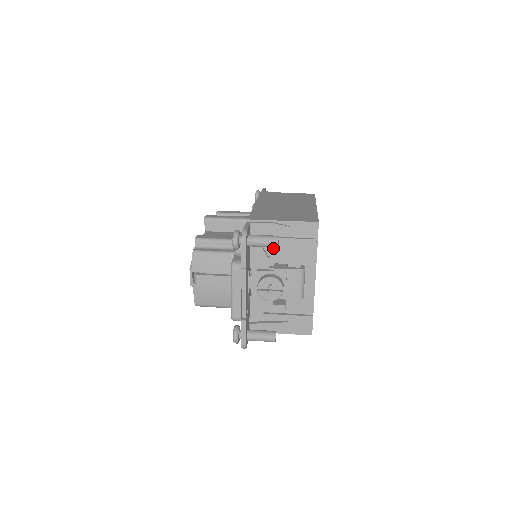
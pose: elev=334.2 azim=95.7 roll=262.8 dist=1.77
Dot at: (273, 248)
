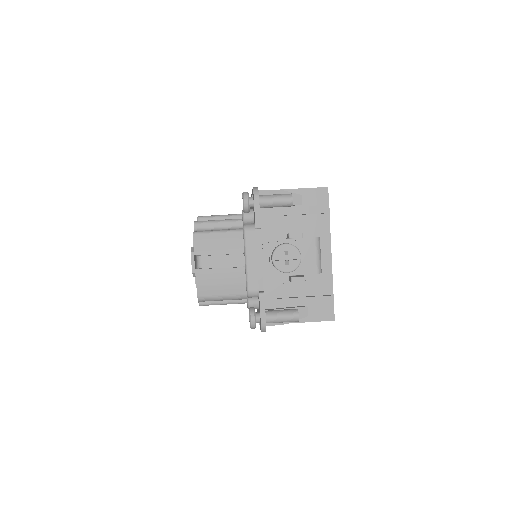
Dot at: (282, 221)
